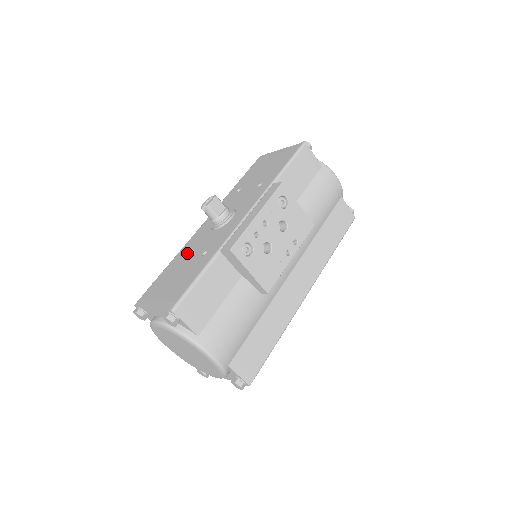
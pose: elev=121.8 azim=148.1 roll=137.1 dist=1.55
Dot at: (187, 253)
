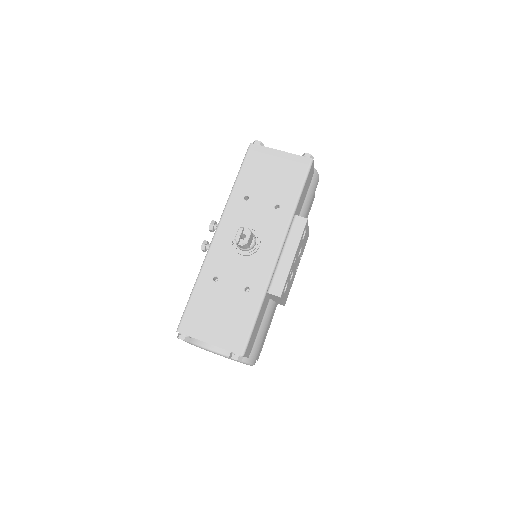
Dot at: (218, 278)
